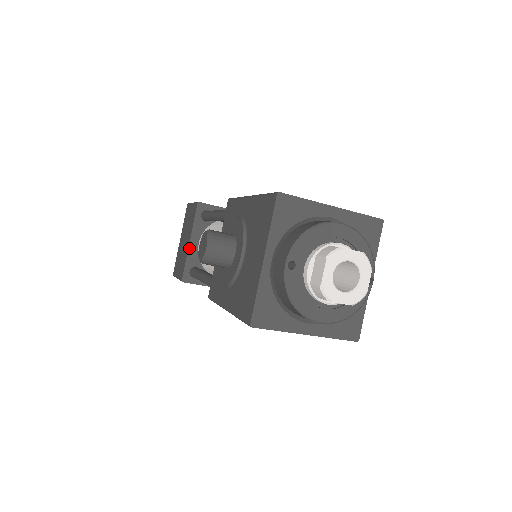
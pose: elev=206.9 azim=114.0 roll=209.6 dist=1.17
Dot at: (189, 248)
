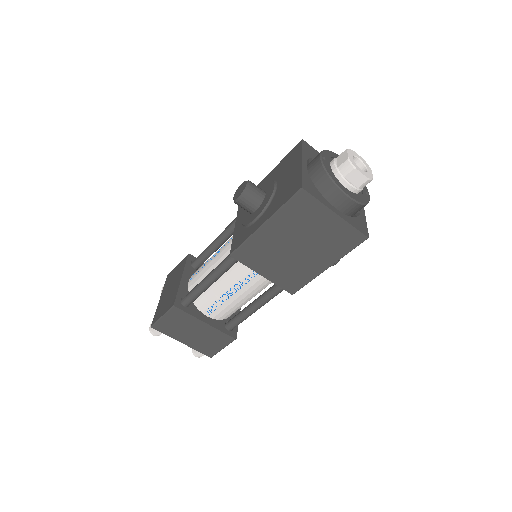
Dot at: (181, 282)
